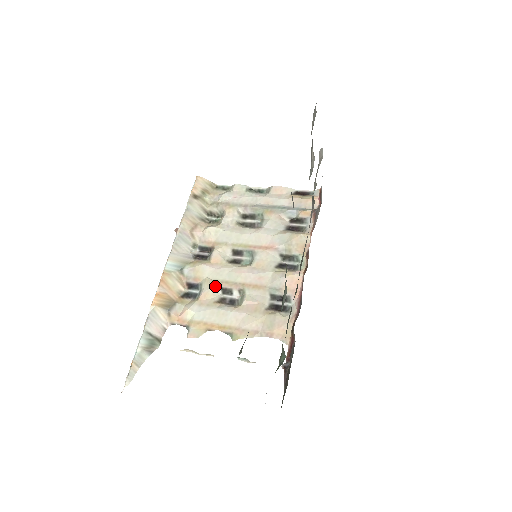
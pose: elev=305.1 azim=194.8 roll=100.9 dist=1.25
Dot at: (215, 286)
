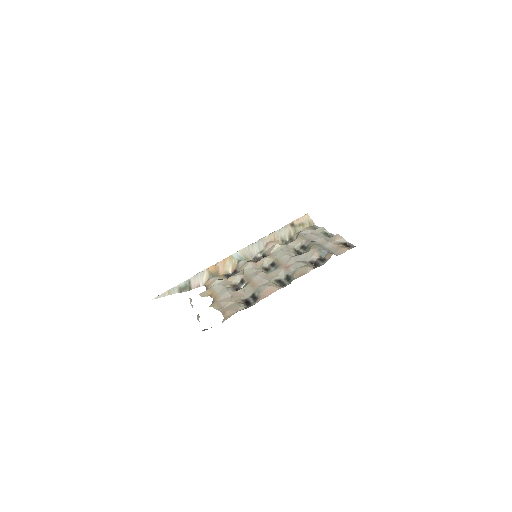
Dot at: (240, 276)
